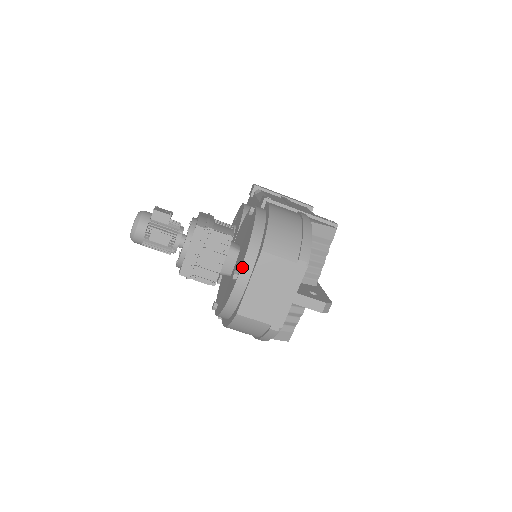
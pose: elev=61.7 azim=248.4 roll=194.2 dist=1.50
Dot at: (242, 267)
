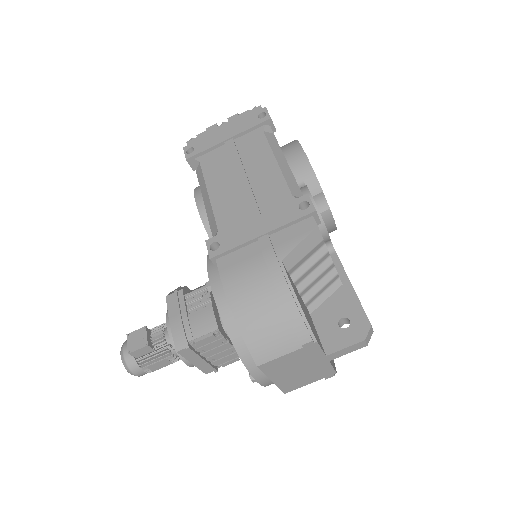
Dot at: (253, 376)
